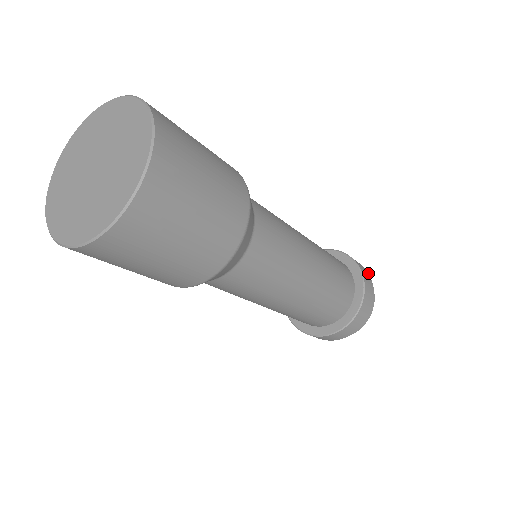
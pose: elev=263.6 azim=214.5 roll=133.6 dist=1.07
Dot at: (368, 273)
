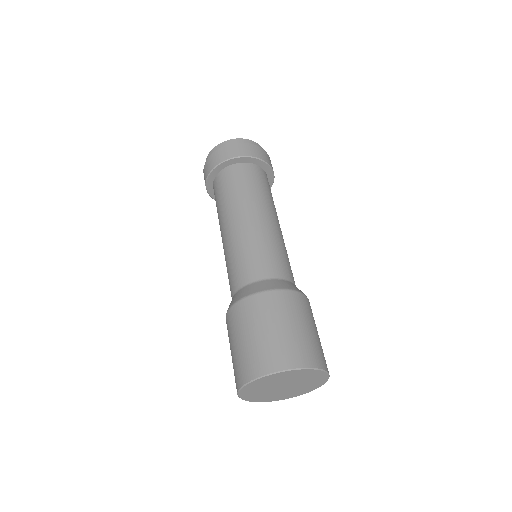
Dot at: (244, 143)
